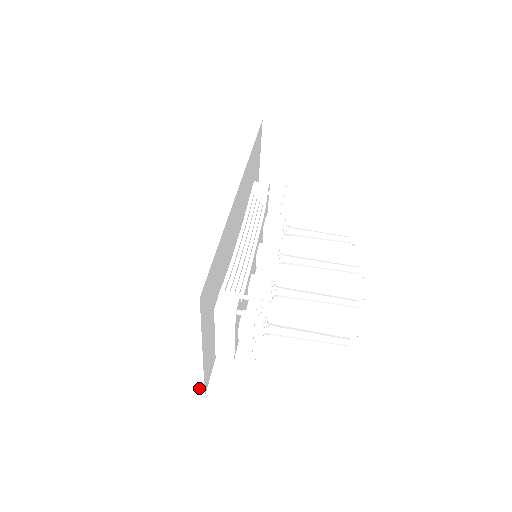
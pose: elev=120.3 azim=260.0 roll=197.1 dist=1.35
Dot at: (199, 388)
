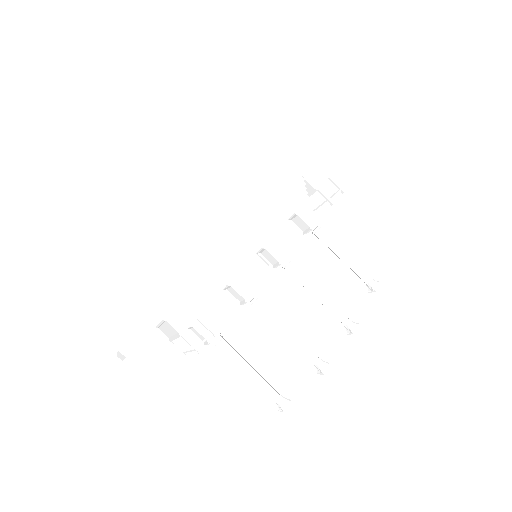
Dot at: occluded
